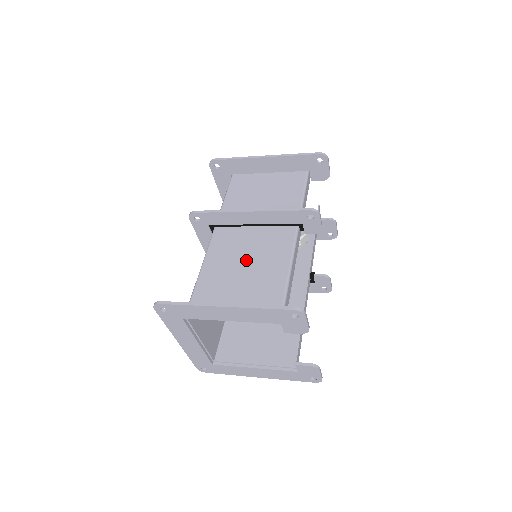
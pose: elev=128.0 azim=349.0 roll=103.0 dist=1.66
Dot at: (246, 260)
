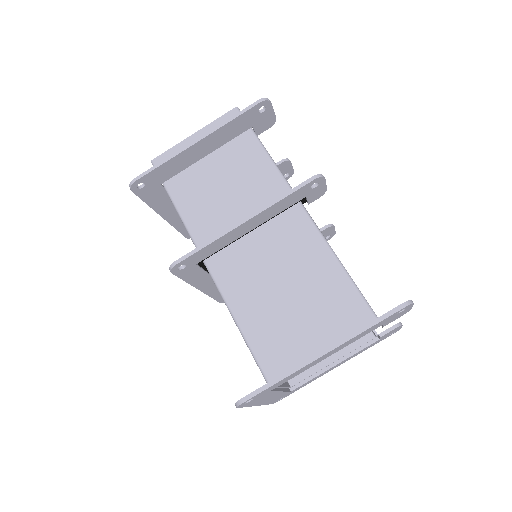
Dot at: (279, 278)
